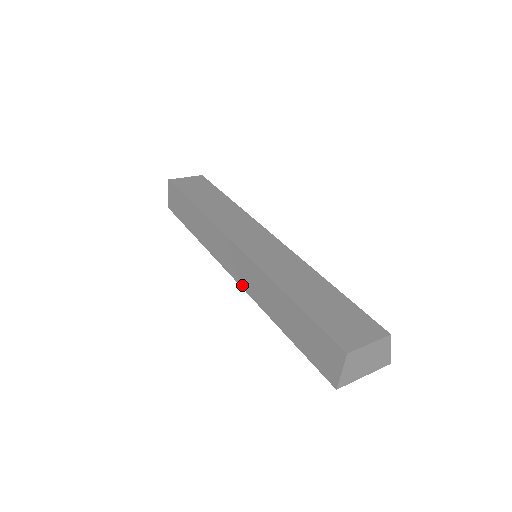
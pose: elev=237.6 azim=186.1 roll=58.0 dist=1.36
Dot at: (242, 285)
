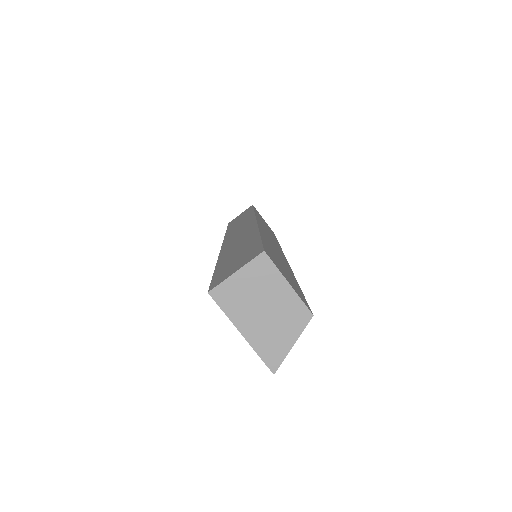
Dot at: (224, 245)
